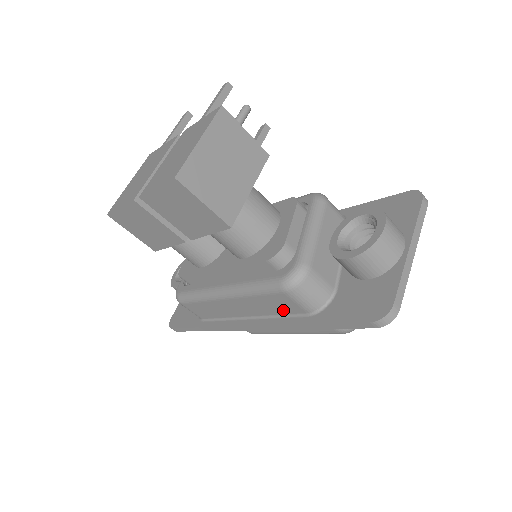
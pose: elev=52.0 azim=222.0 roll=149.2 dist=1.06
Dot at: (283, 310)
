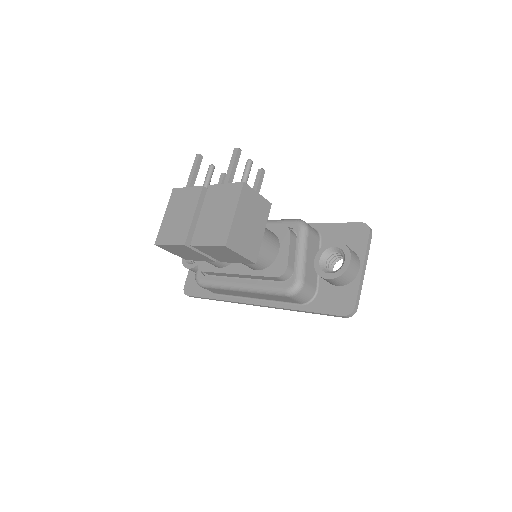
Dot at: (283, 300)
